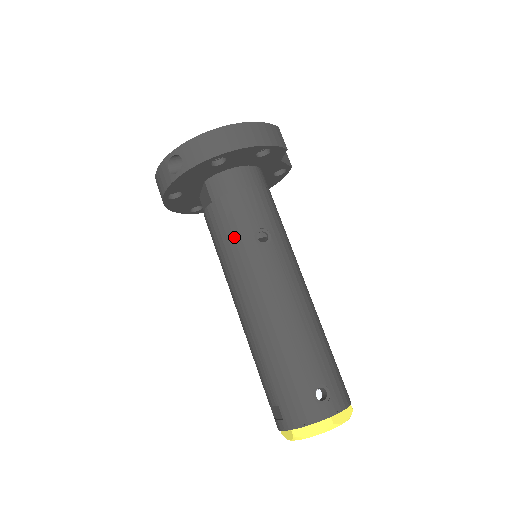
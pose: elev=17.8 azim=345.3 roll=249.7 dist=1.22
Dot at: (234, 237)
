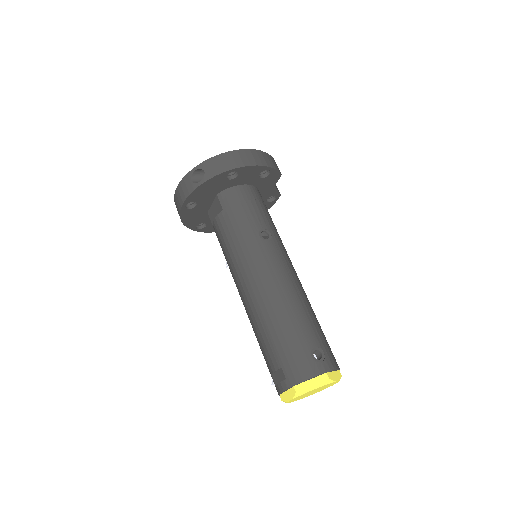
Dot at: (242, 234)
